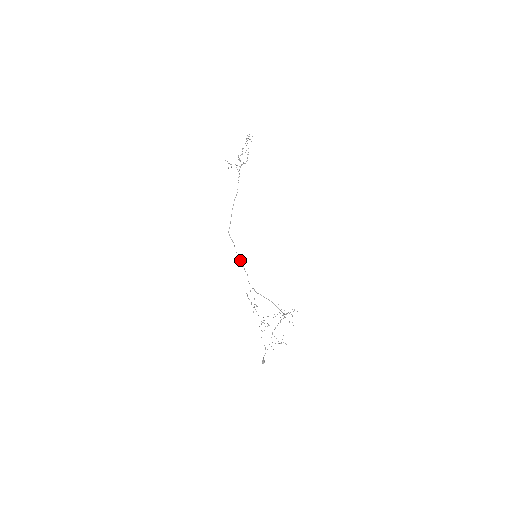
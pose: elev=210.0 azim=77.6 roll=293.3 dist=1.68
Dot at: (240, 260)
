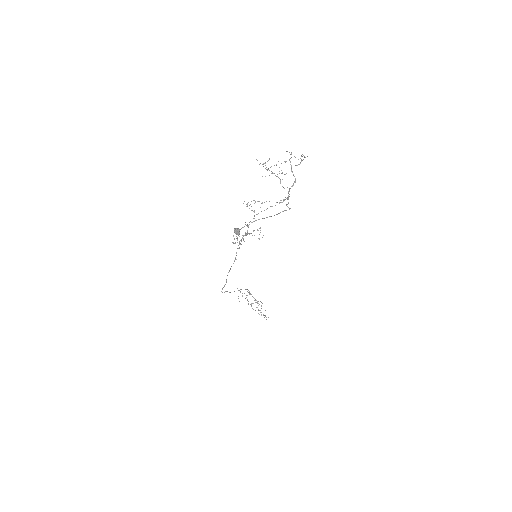
Dot at: (231, 266)
